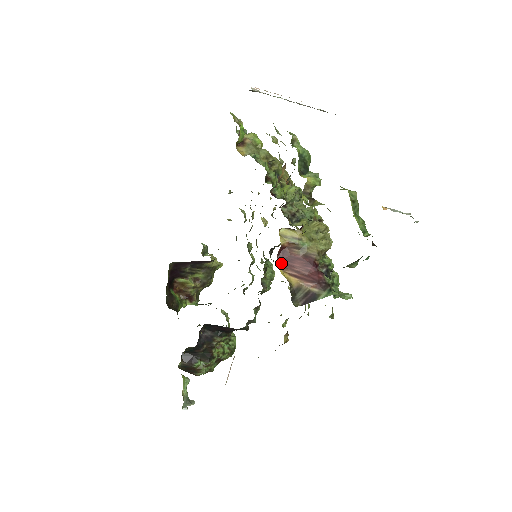
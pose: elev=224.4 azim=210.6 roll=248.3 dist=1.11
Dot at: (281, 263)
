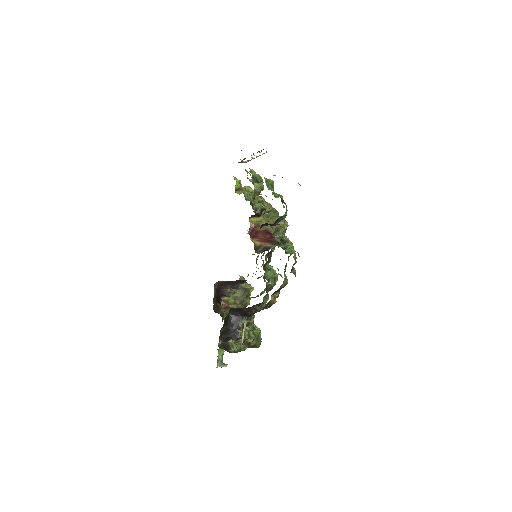
Dot at: (251, 236)
